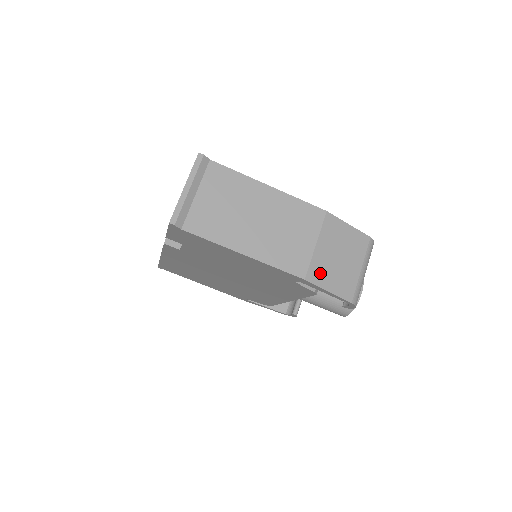
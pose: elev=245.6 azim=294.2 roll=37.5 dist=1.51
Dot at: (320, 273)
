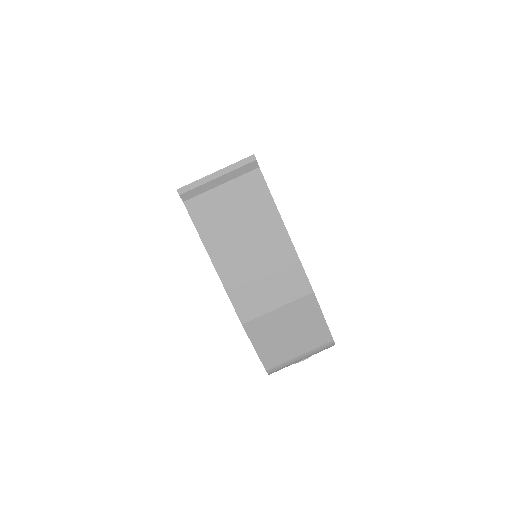
Dot at: (260, 330)
